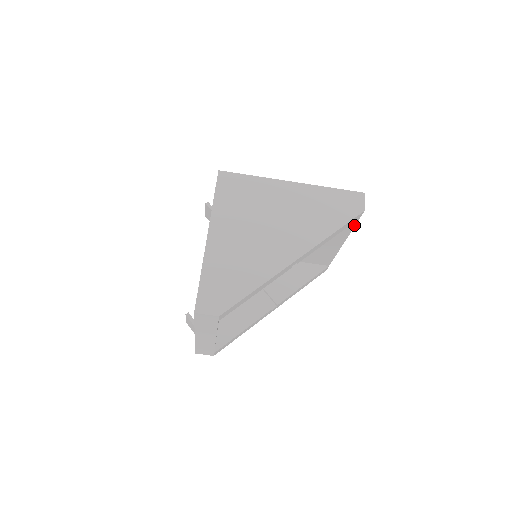
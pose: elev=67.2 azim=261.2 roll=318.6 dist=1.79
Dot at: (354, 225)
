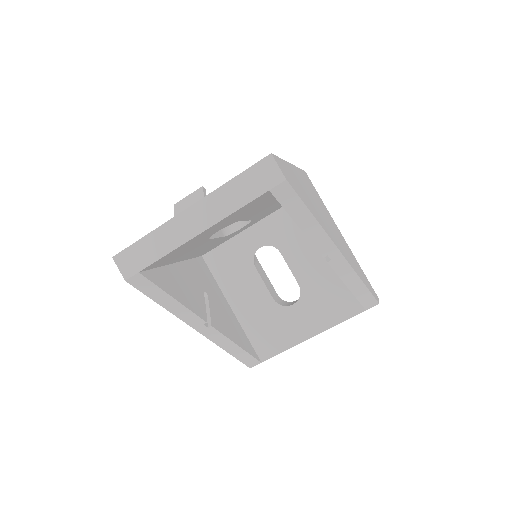
Dot at: (351, 317)
